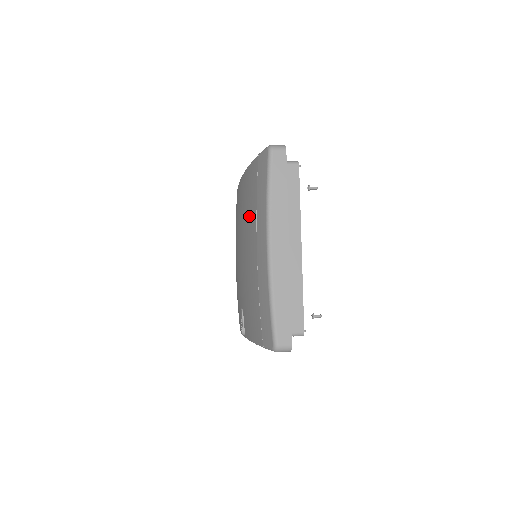
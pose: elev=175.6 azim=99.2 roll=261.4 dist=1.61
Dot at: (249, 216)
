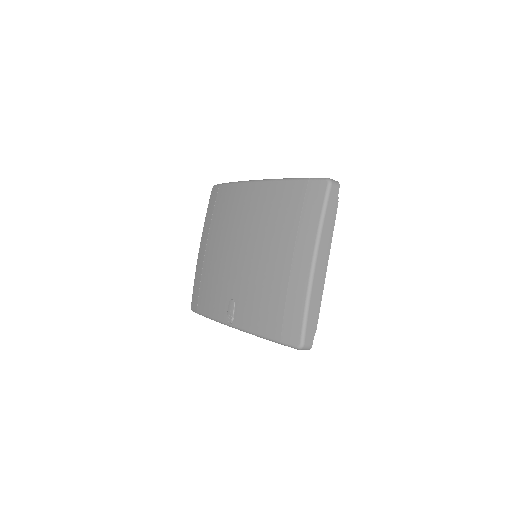
Dot at: (280, 226)
